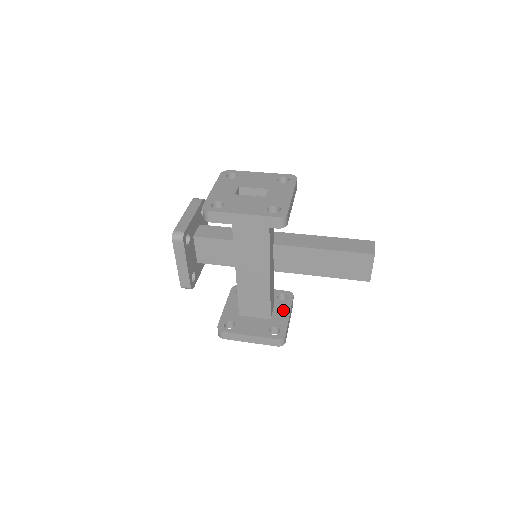
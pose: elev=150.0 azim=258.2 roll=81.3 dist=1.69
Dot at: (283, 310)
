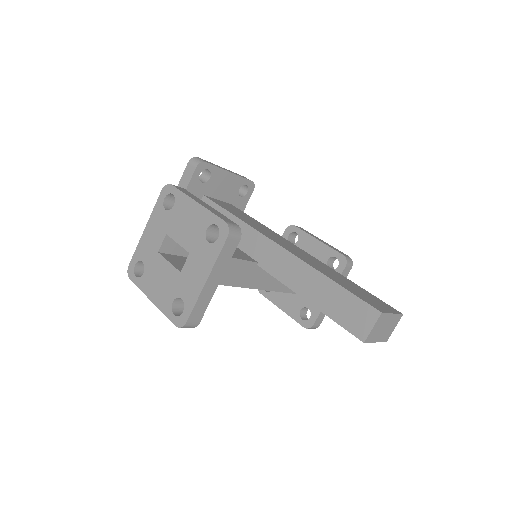
Dot at: occluded
